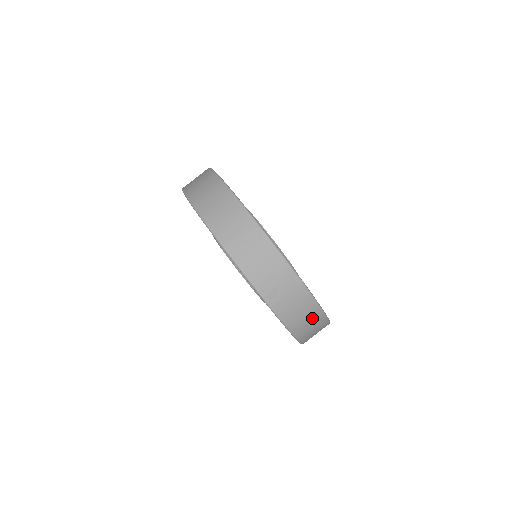
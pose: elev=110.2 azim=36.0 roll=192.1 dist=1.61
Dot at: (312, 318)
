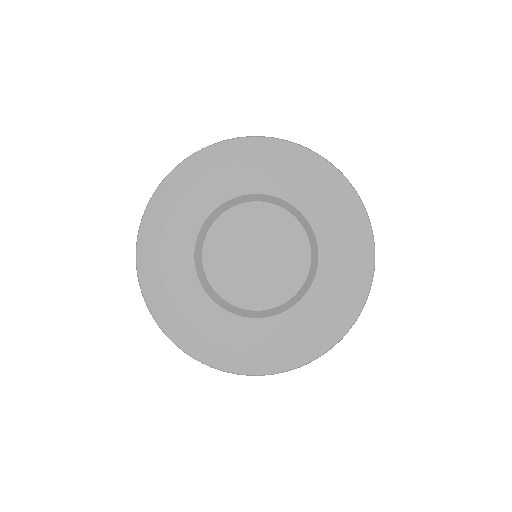
Dot at: occluded
